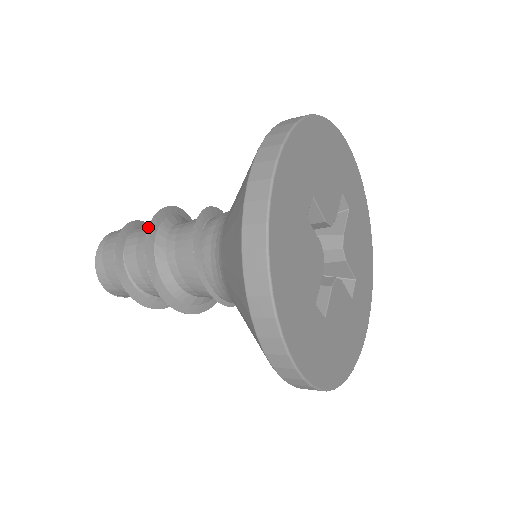
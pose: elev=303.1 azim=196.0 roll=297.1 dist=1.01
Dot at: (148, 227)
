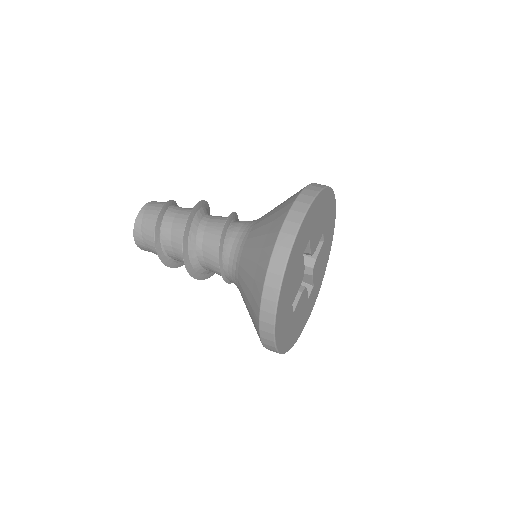
Dot at: (188, 217)
